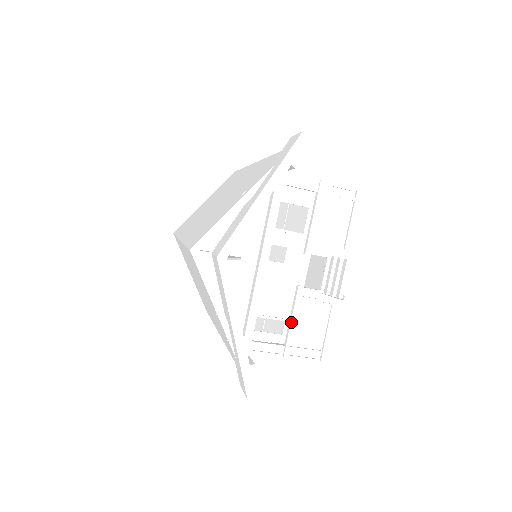
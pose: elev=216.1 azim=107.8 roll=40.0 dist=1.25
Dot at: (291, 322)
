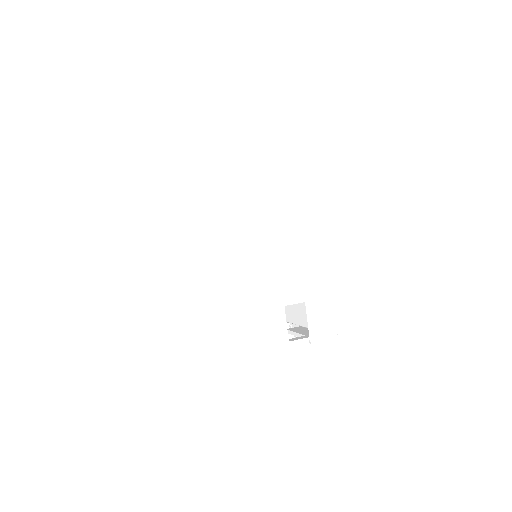
Dot at: occluded
